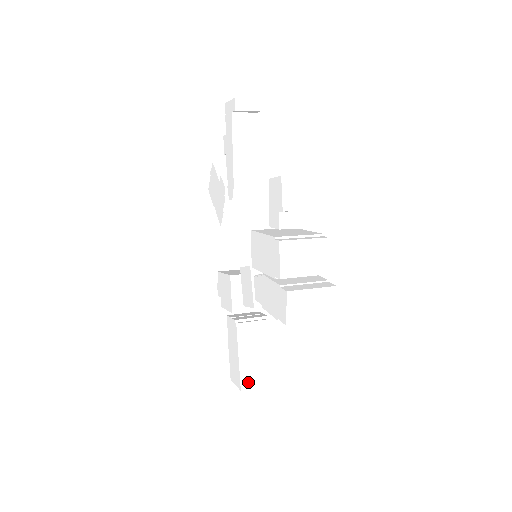
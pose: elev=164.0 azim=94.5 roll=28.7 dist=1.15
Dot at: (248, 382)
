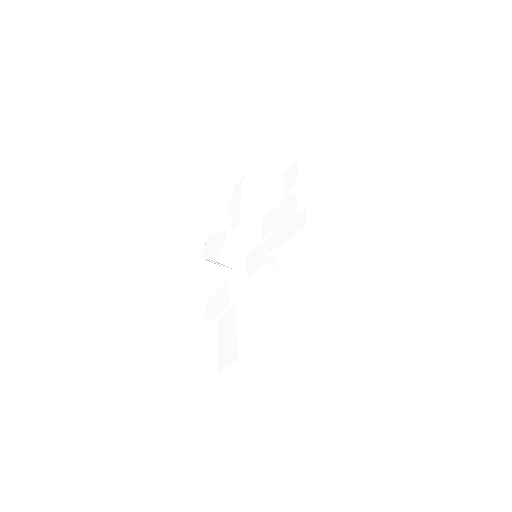
Dot at: (244, 355)
